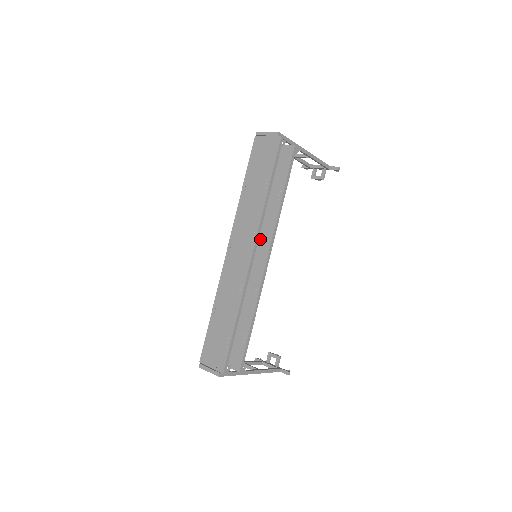
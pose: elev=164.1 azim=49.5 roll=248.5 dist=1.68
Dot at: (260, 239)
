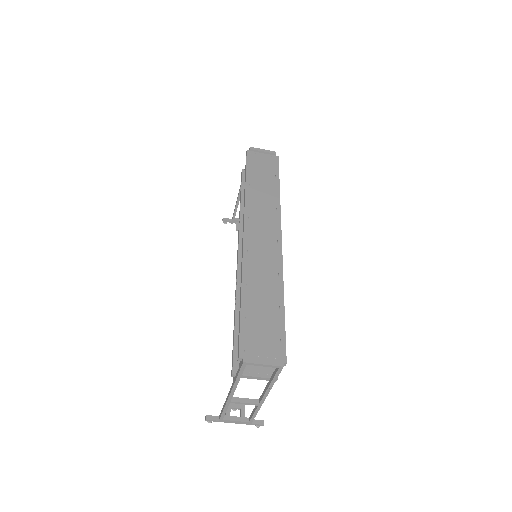
Dot at: occluded
